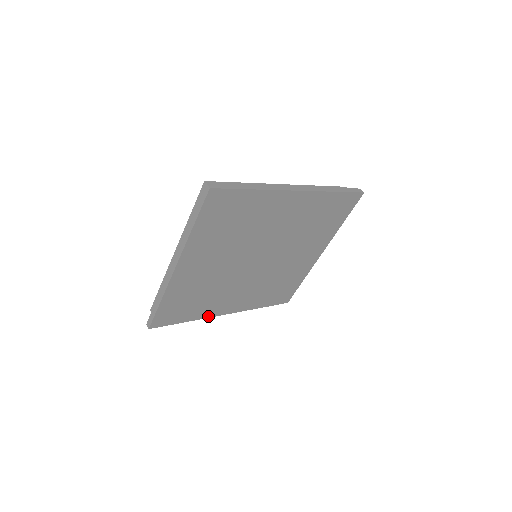
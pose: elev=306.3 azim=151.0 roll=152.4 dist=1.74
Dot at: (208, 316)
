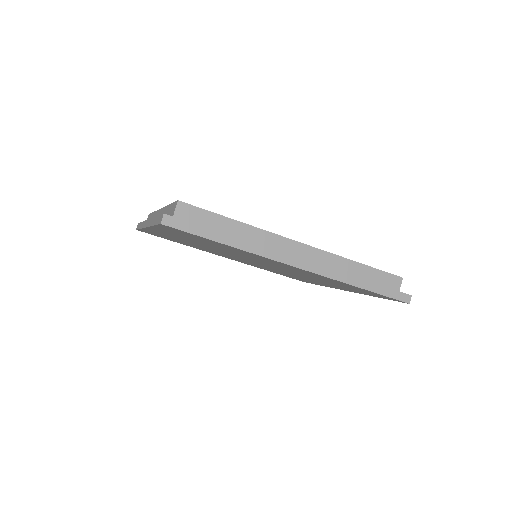
Dot at: occluded
